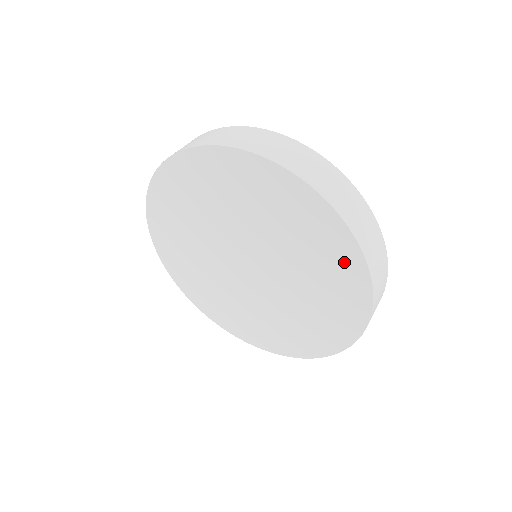
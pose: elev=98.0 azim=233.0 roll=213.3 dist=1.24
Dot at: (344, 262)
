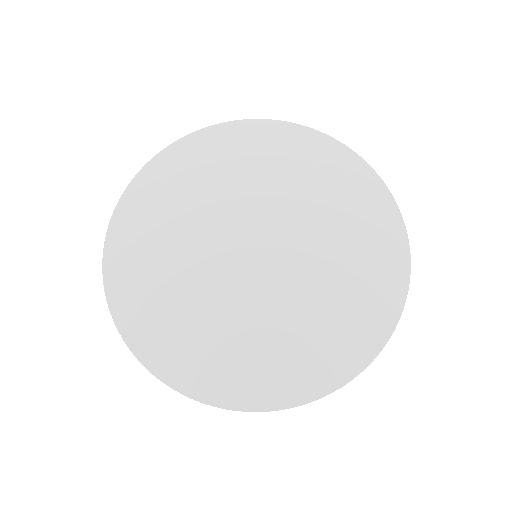
Dot at: (336, 163)
